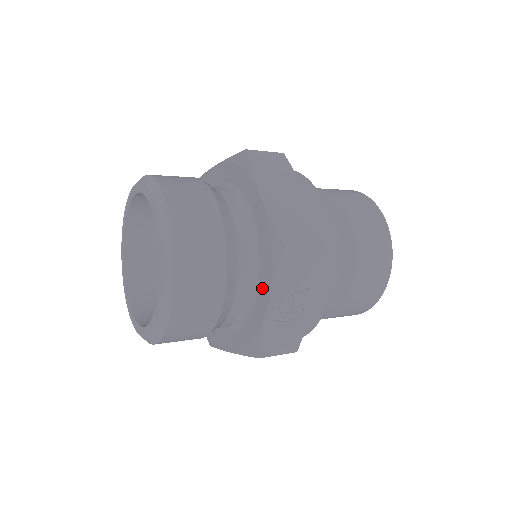
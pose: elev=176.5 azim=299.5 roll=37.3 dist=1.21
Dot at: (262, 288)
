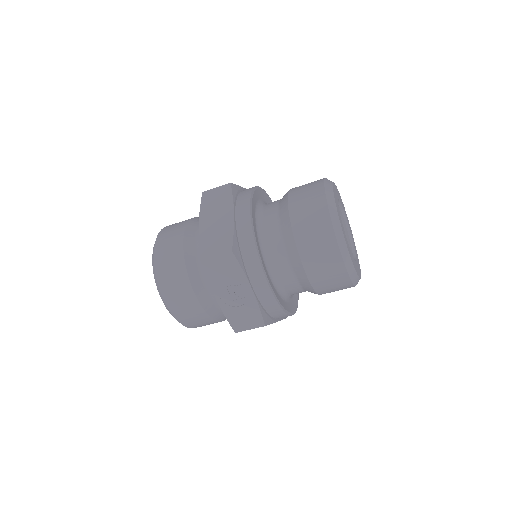
Dot at: occluded
